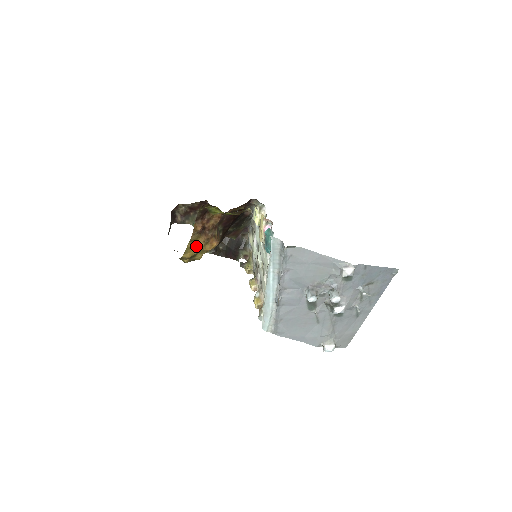
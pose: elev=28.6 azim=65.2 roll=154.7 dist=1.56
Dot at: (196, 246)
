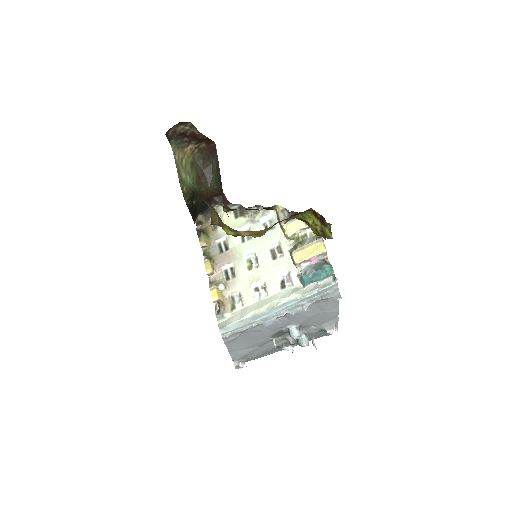
Dot at: occluded
